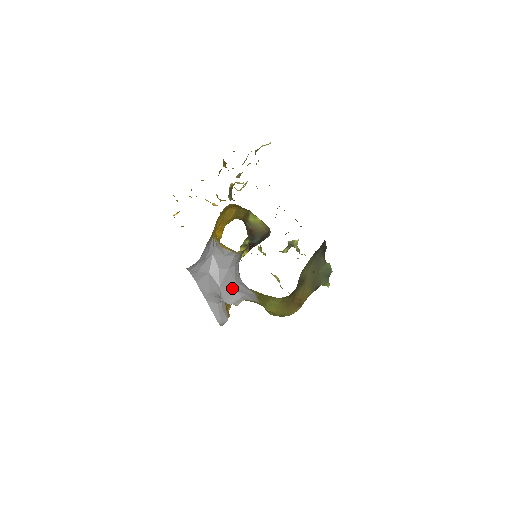
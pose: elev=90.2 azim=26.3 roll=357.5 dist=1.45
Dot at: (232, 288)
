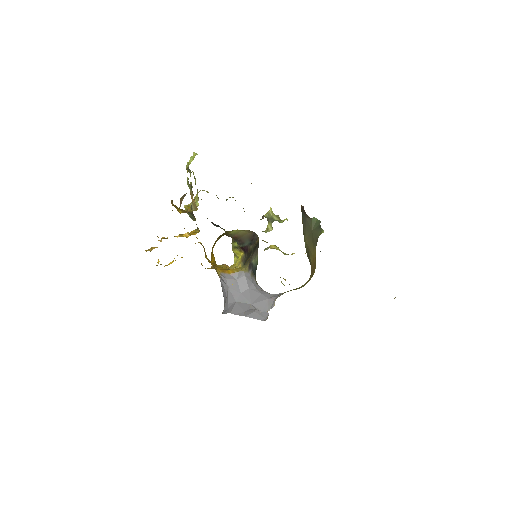
Dot at: (262, 299)
